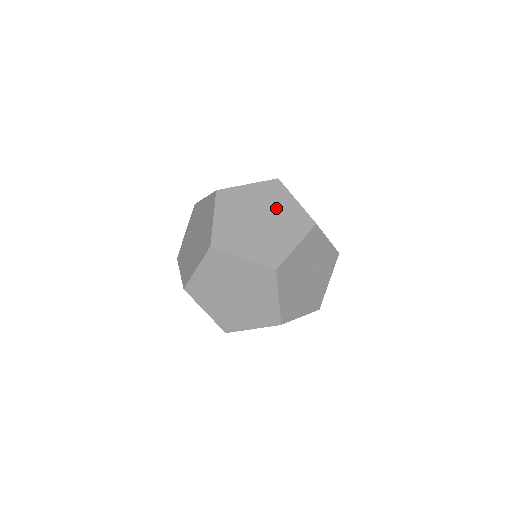
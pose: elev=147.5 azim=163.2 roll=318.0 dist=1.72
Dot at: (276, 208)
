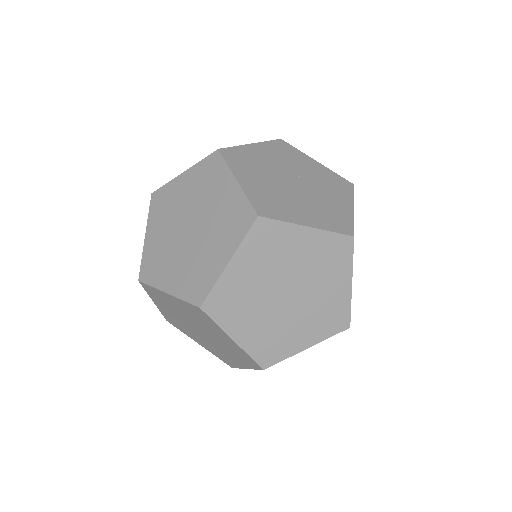
Dot at: occluded
